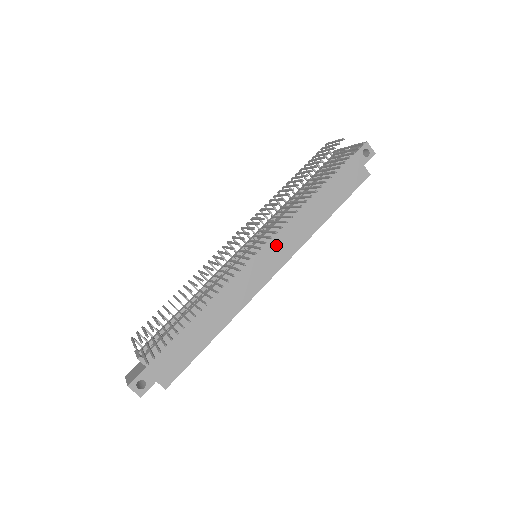
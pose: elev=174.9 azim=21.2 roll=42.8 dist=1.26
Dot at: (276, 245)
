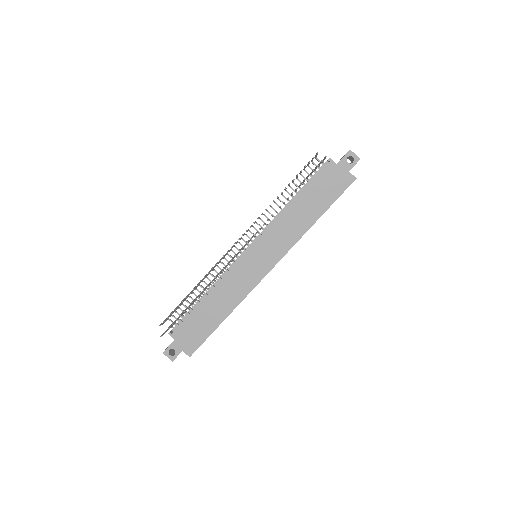
Dot at: (269, 246)
